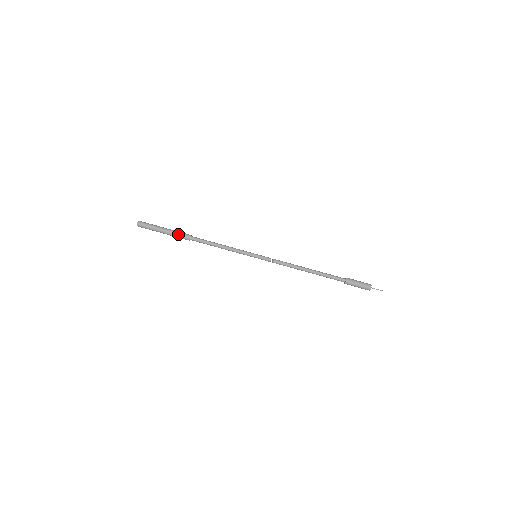
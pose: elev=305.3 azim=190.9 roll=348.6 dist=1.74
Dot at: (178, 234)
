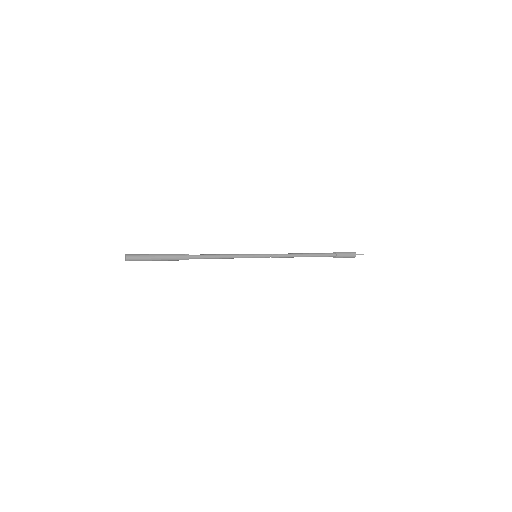
Dot at: (175, 256)
